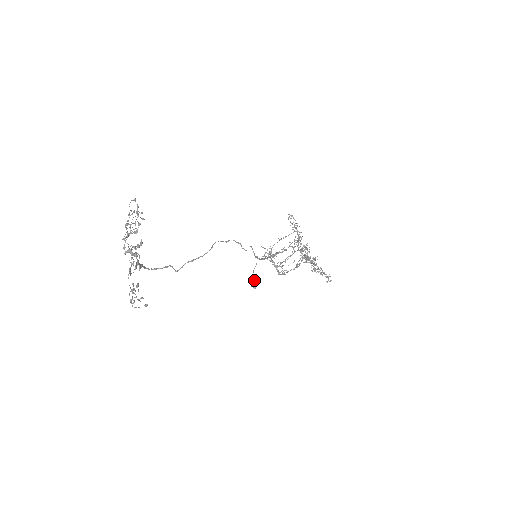
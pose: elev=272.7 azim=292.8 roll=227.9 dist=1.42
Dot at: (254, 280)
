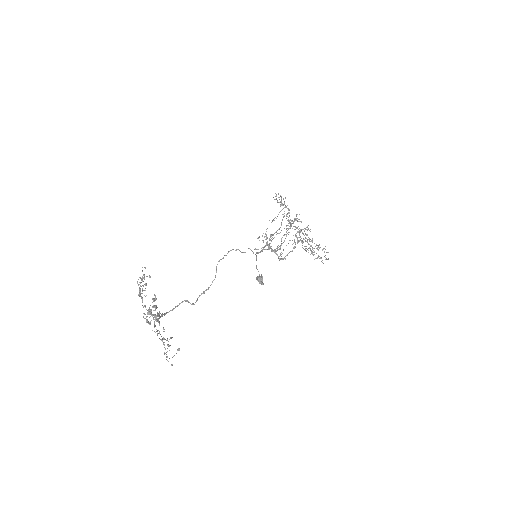
Dot at: (260, 277)
